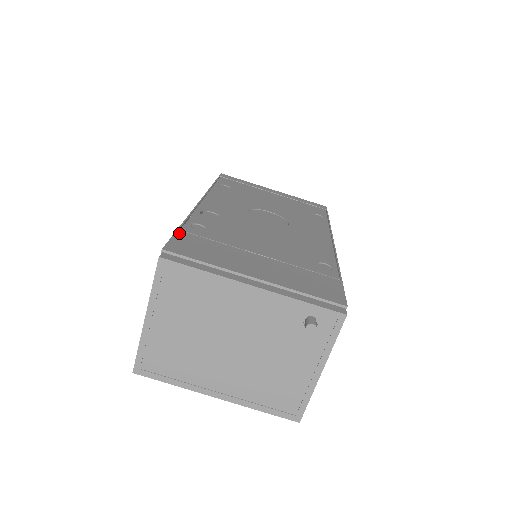
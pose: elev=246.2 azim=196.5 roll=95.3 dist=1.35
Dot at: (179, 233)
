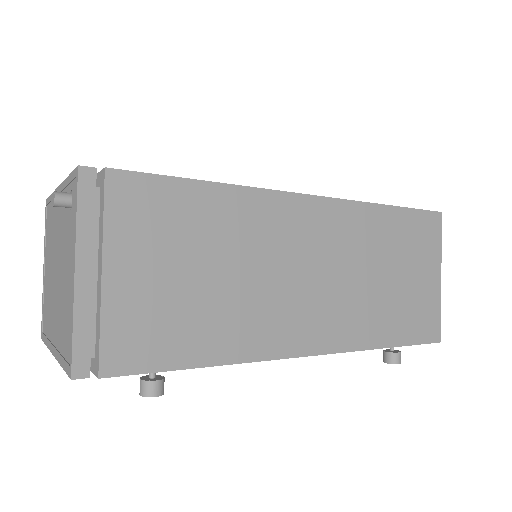
Dot at: occluded
